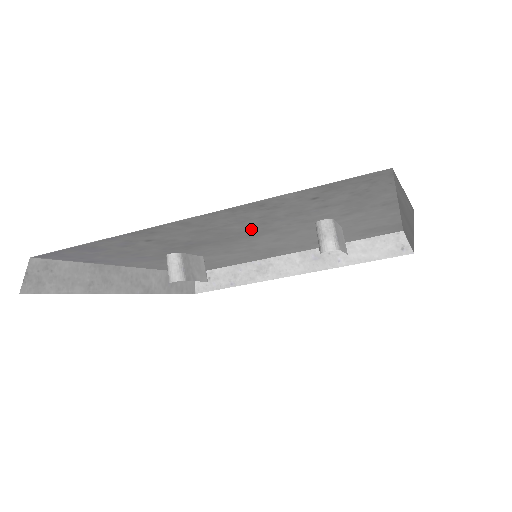
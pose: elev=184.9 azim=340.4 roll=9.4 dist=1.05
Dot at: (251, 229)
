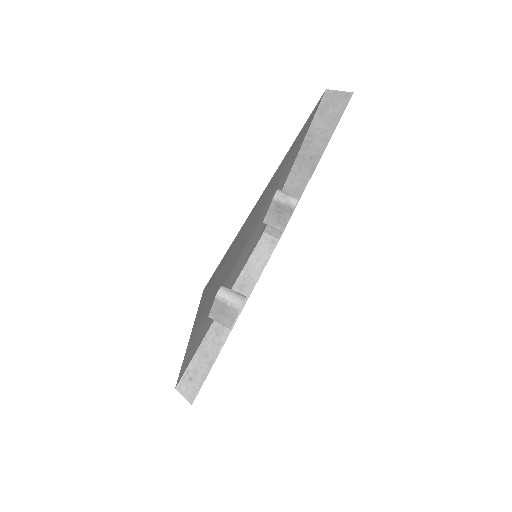
Dot at: occluded
